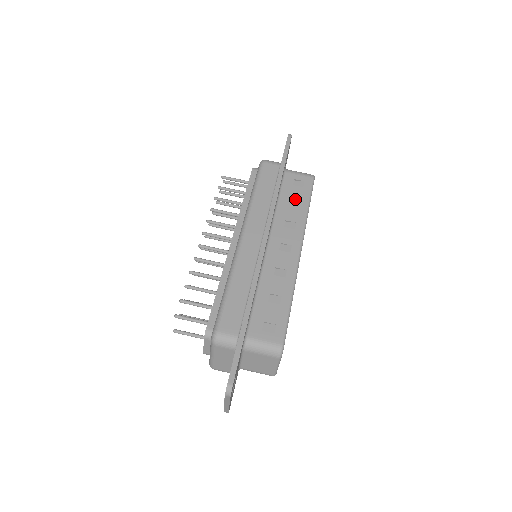
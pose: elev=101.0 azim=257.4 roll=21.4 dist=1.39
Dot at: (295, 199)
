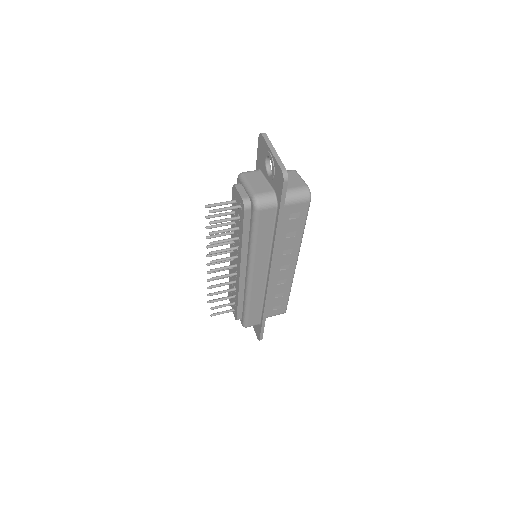
Dot at: occluded
